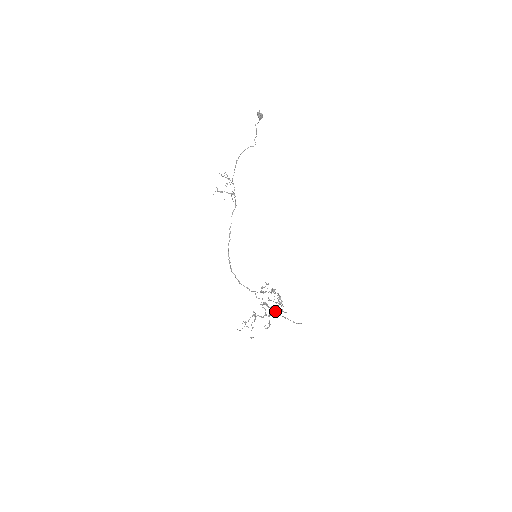
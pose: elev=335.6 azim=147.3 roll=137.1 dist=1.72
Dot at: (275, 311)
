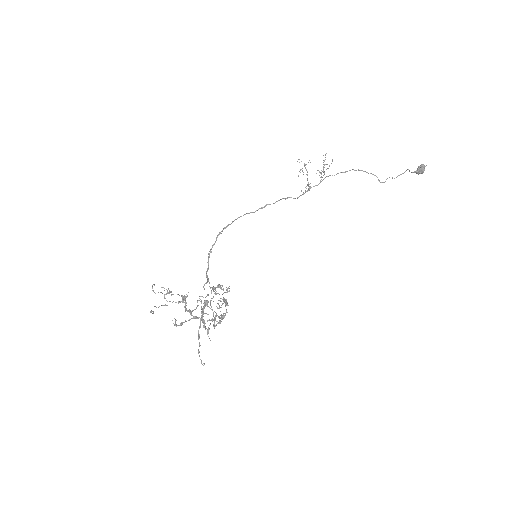
Dot at: (203, 321)
